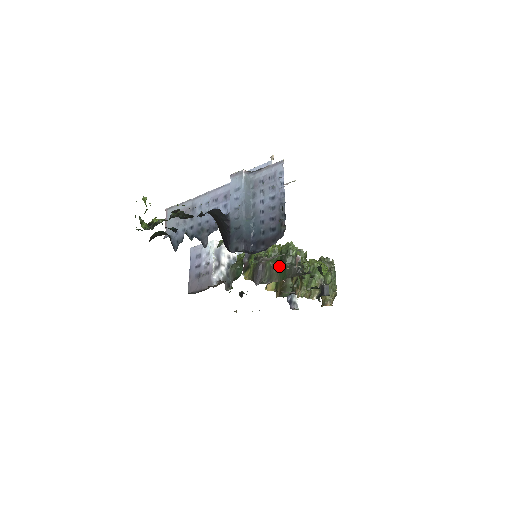
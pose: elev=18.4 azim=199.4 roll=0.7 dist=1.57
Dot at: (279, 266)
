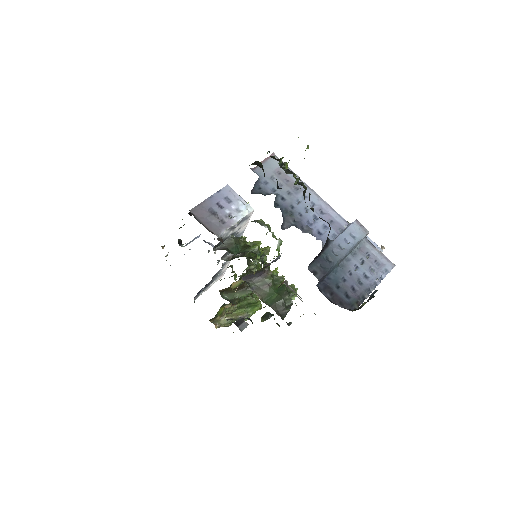
Dot at: (274, 292)
